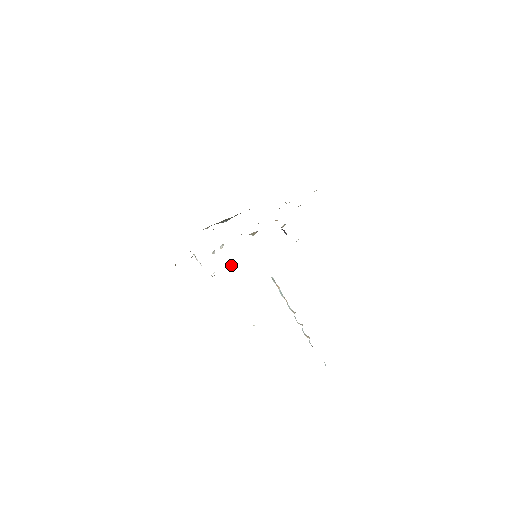
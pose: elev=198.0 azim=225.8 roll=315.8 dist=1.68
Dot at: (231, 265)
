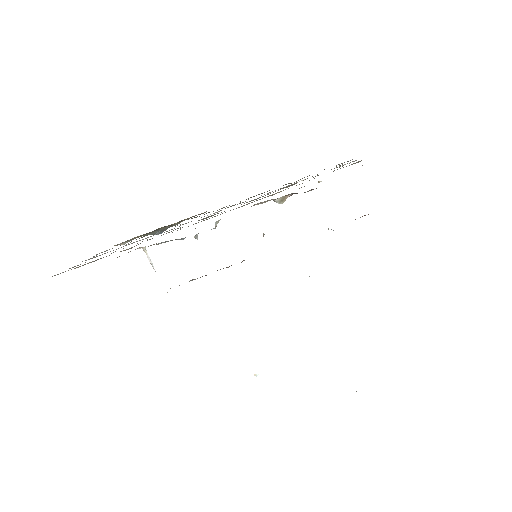
Dot at: occluded
